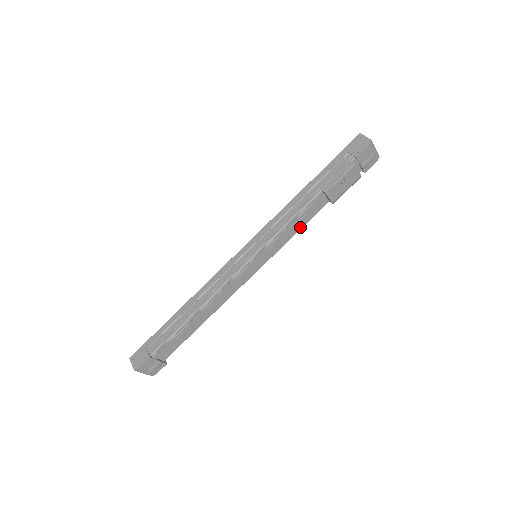
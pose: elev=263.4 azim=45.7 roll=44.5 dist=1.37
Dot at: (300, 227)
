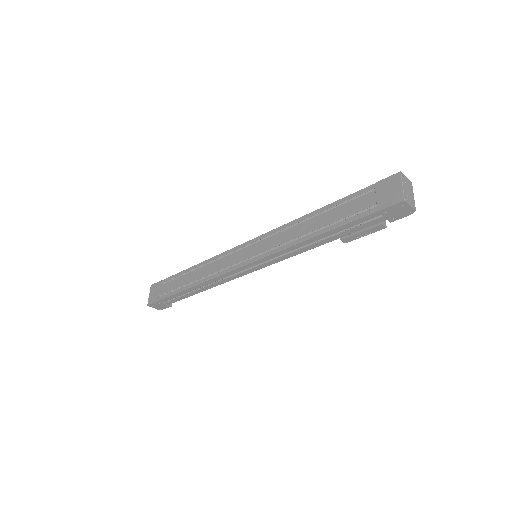
Dot at: occluded
